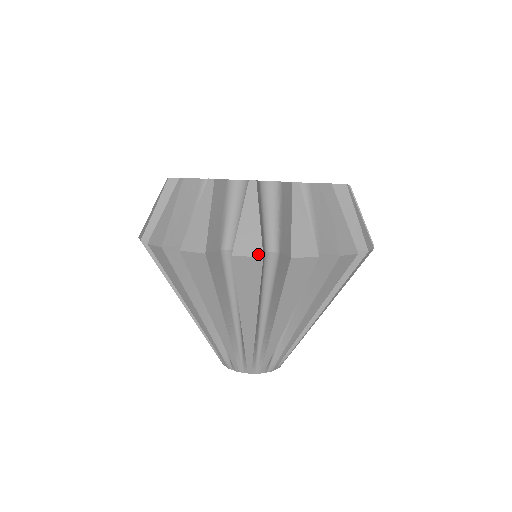
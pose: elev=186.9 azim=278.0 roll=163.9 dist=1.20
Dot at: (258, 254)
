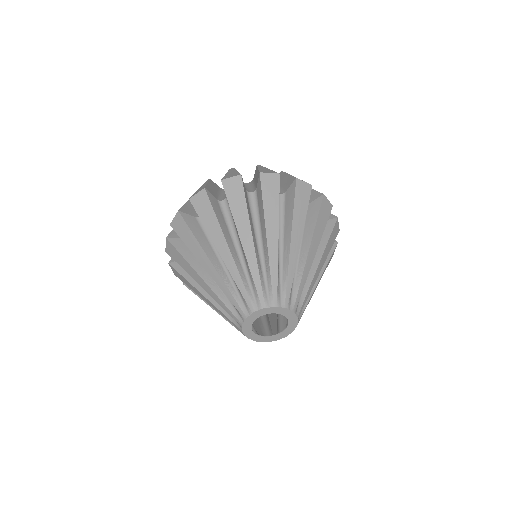
Dot at: (177, 212)
